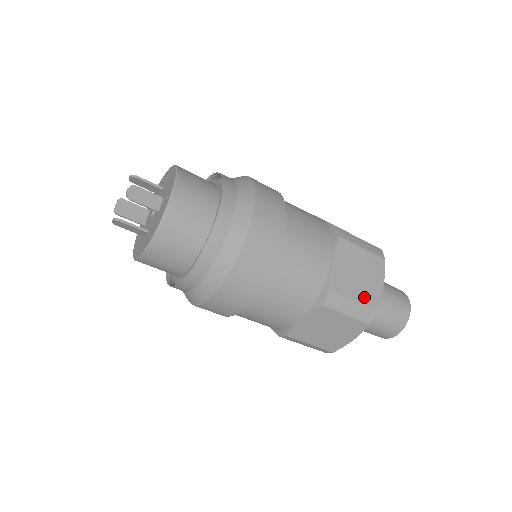
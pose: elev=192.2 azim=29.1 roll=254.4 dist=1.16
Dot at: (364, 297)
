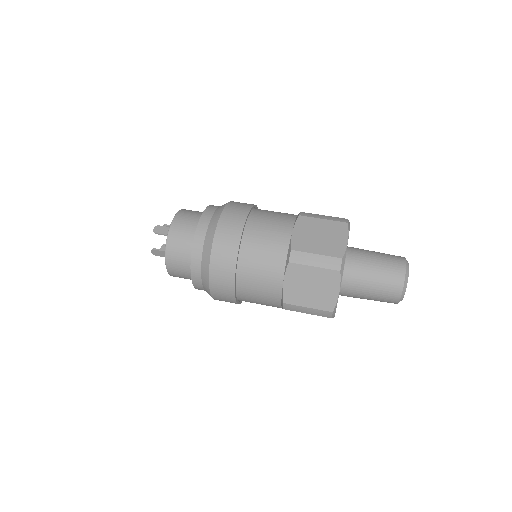
Dot at: (327, 250)
